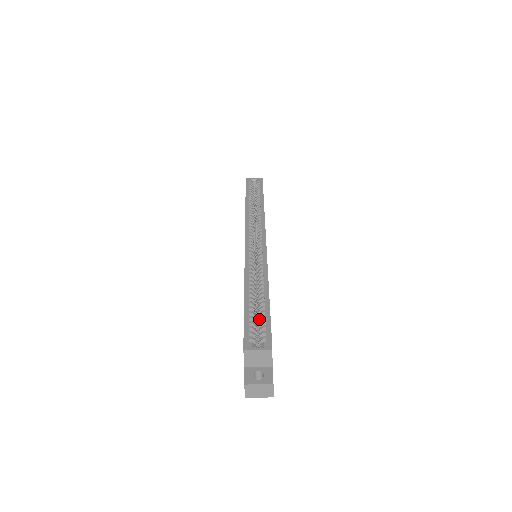
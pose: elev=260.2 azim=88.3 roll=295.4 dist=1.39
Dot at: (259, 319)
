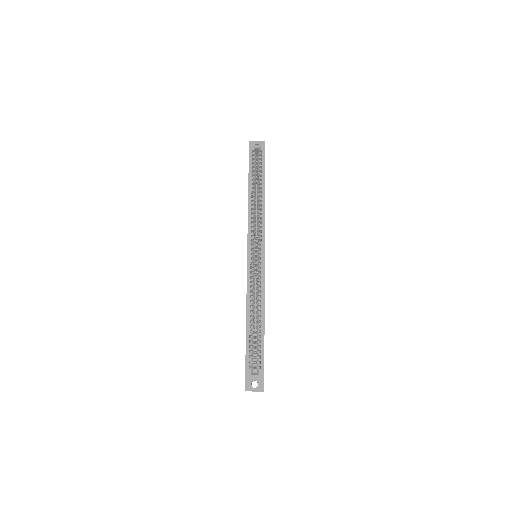
Dot at: (256, 341)
